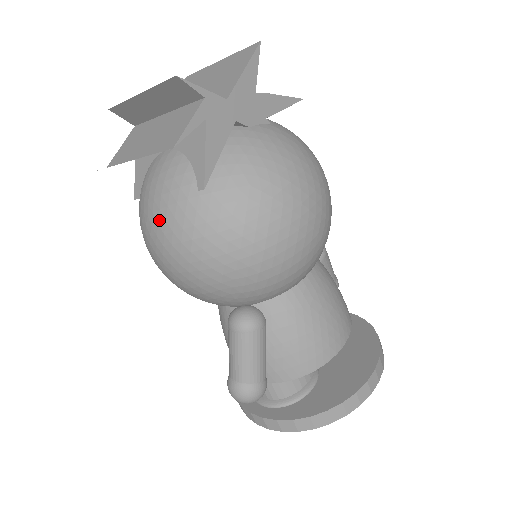
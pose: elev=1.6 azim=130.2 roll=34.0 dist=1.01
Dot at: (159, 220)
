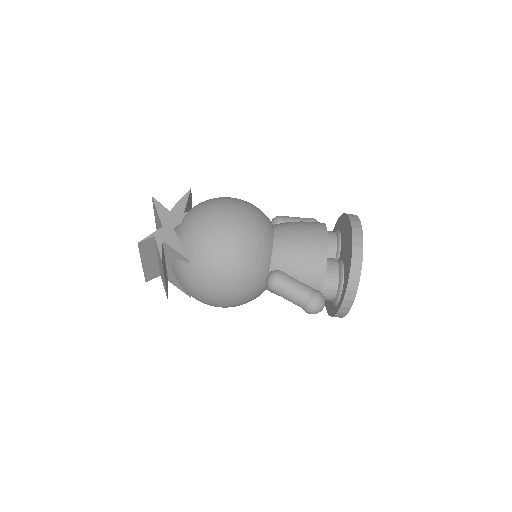
Dot at: (195, 290)
